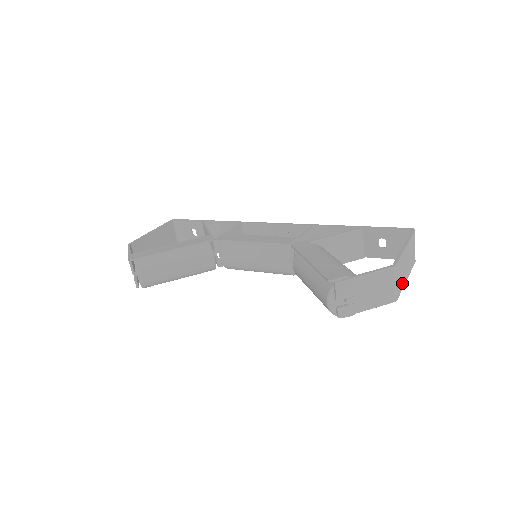
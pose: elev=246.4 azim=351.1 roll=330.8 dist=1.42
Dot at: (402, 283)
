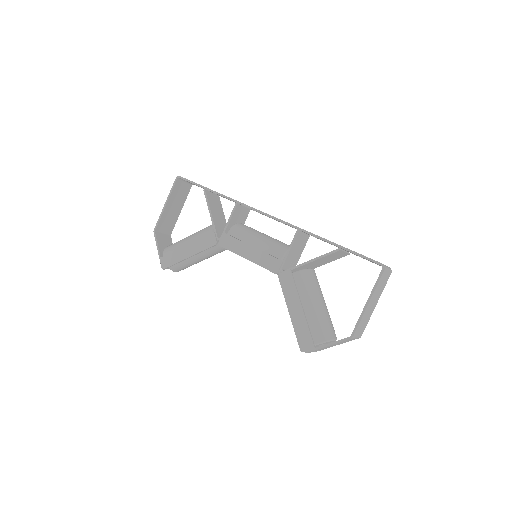
Dot at: (368, 319)
